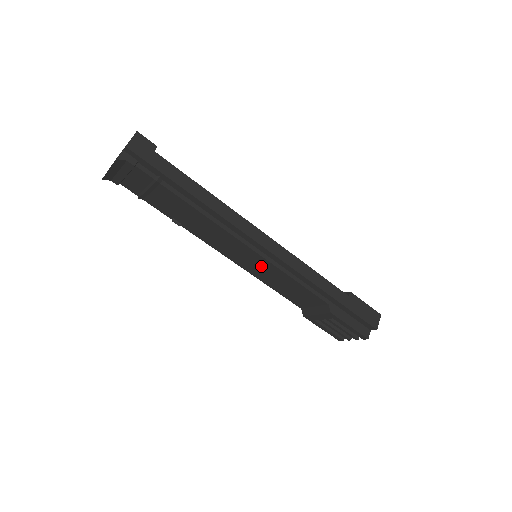
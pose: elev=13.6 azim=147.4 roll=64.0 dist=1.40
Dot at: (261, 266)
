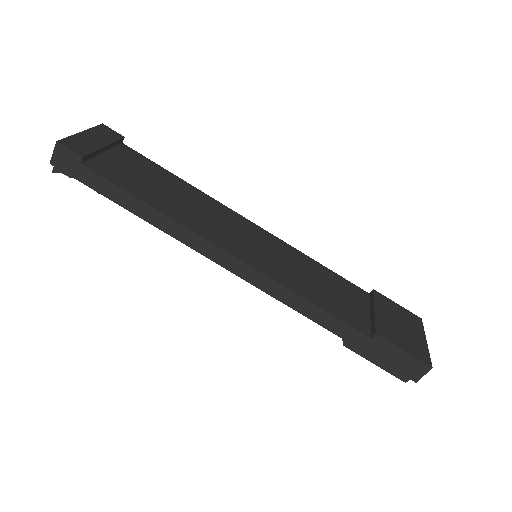
Dot at: occluded
